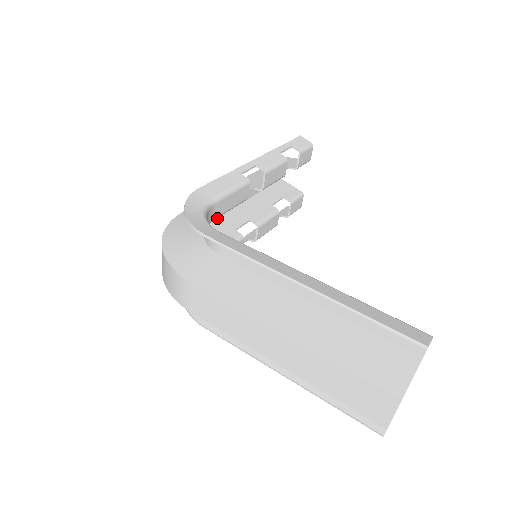
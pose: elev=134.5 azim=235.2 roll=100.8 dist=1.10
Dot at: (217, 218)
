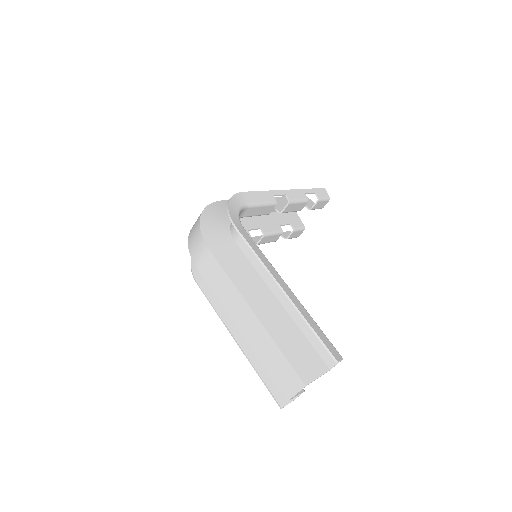
Dot at: occluded
